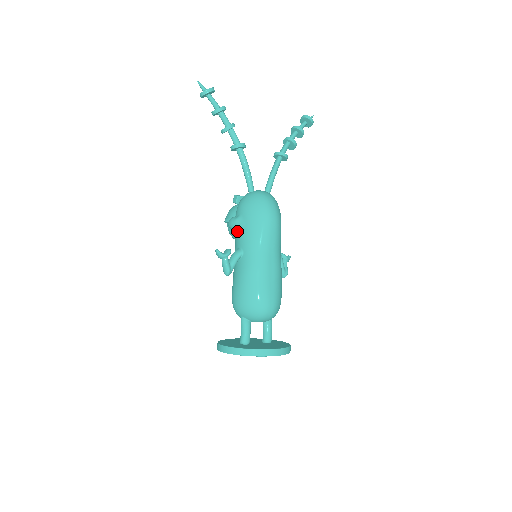
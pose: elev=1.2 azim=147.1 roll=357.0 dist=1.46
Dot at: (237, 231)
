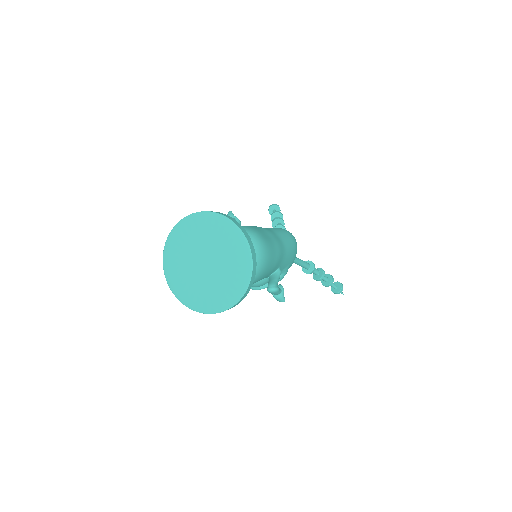
Dot at: occluded
